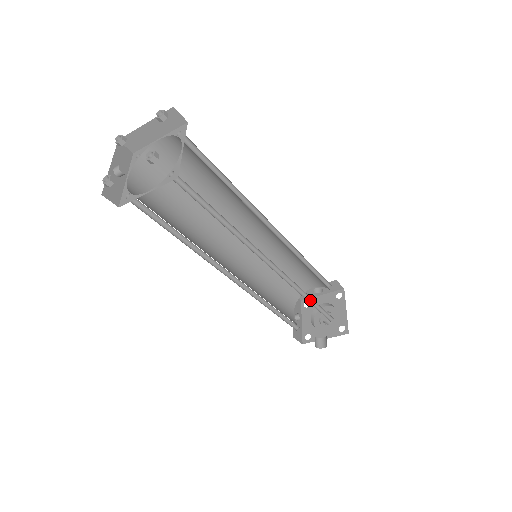
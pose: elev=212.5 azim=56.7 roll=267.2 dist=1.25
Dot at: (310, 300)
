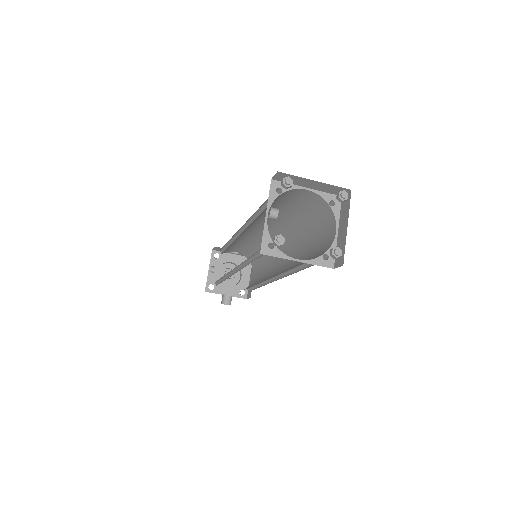
Dot at: (254, 285)
